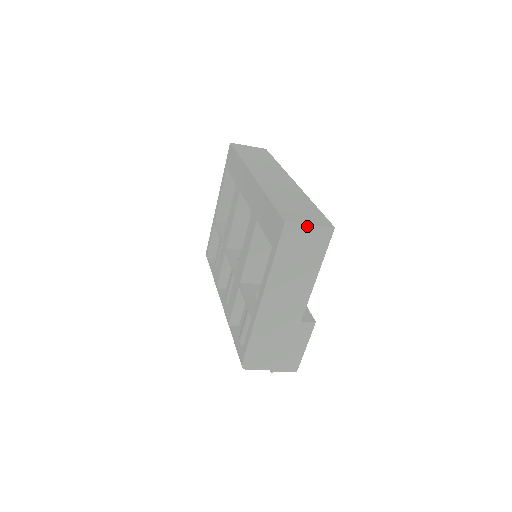
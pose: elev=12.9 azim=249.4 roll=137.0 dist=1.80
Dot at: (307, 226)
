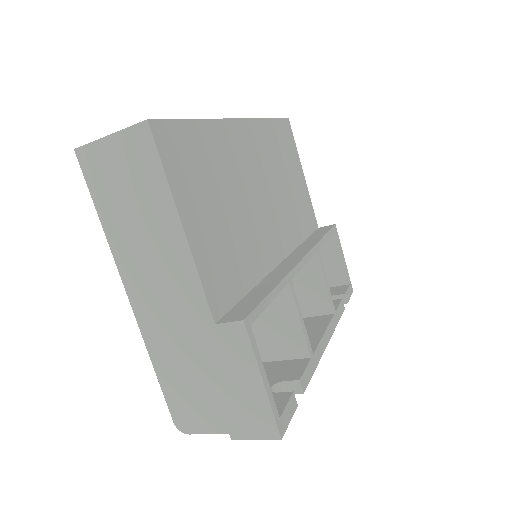
Dot at: (106, 140)
